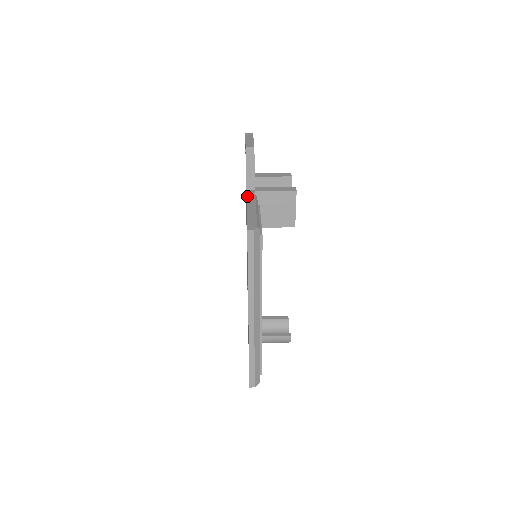
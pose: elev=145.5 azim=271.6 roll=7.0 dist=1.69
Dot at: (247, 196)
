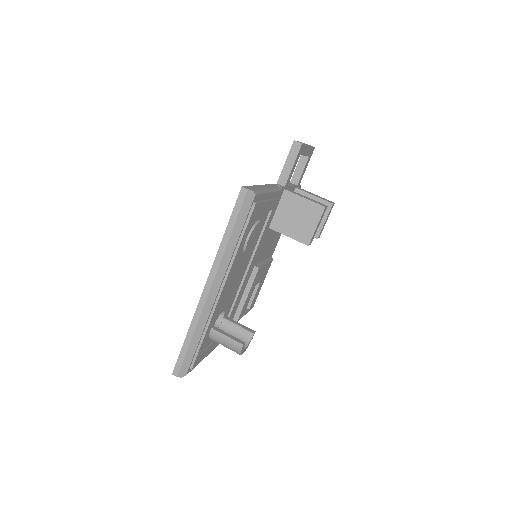
Dot at: (272, 184)
